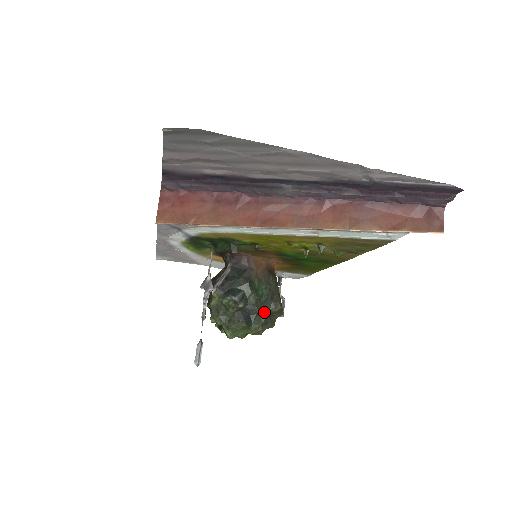
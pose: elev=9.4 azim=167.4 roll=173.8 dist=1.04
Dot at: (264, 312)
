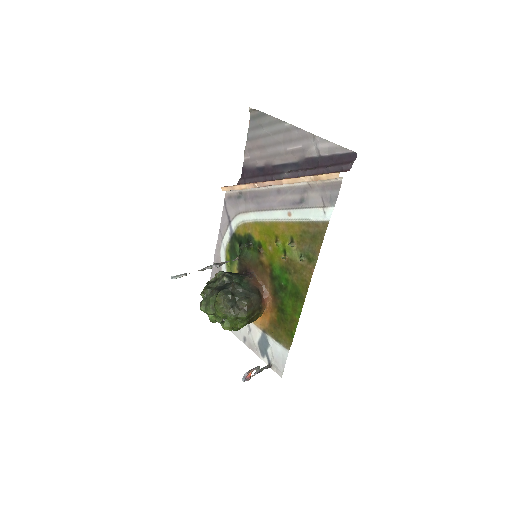
Dot at: (234, 295)
